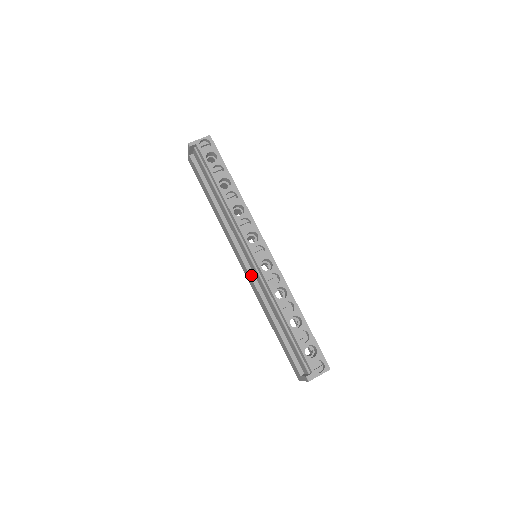
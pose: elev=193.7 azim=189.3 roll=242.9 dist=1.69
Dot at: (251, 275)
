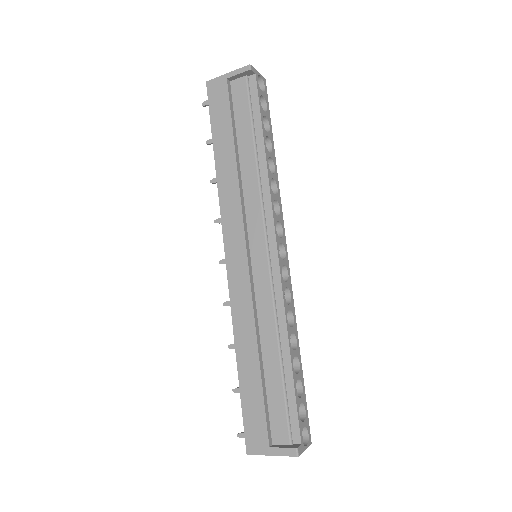
Dot at: (251, 277)
